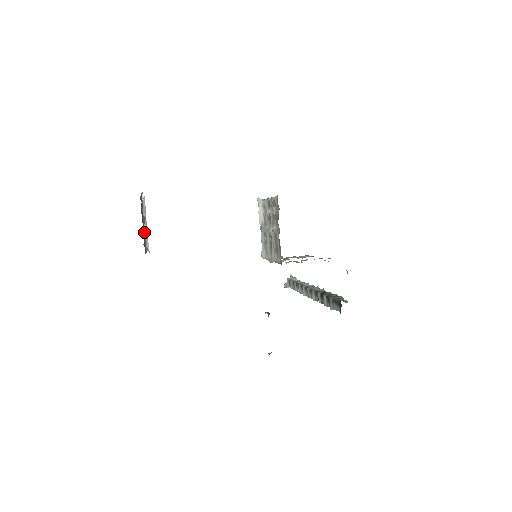
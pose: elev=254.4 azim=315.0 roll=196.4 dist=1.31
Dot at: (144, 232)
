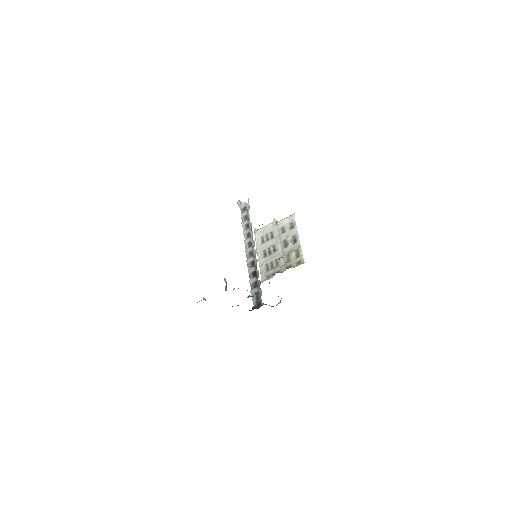
Dot at: occluded
